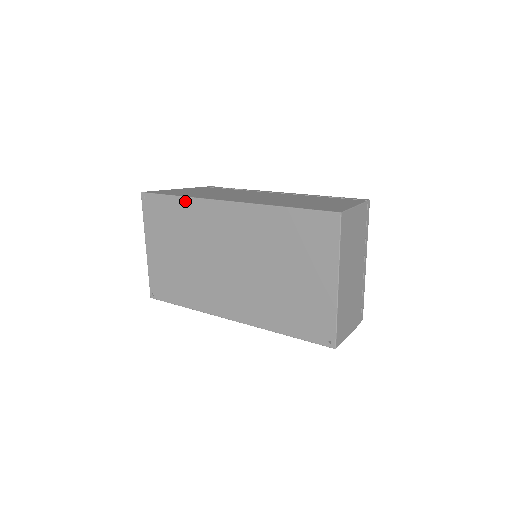
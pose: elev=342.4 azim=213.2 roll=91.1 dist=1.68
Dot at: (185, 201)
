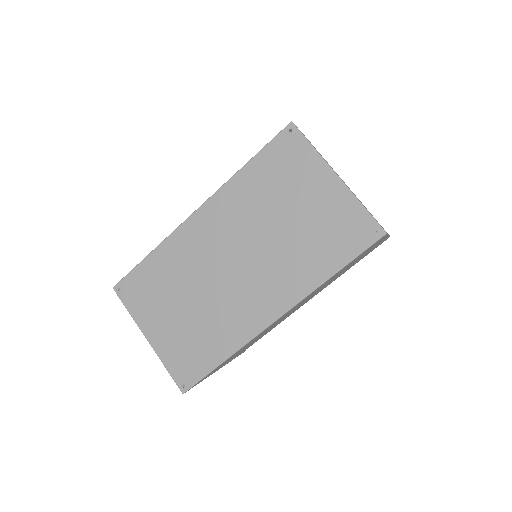
Dot at: (159, 250)
